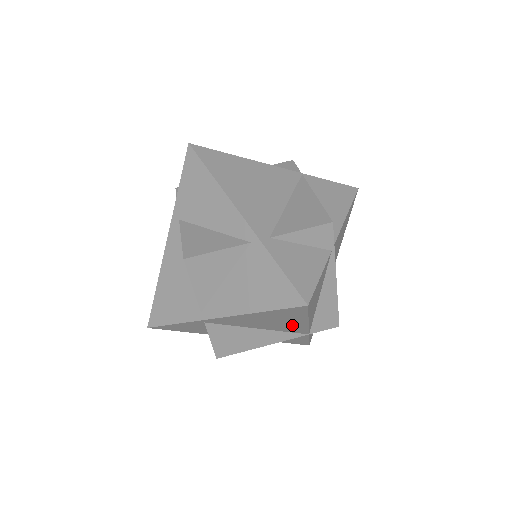
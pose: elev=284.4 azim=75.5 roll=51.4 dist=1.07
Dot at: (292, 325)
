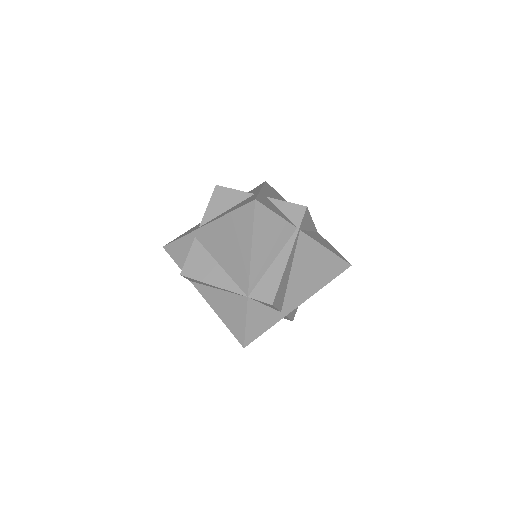
Dot at: (241, 259)
